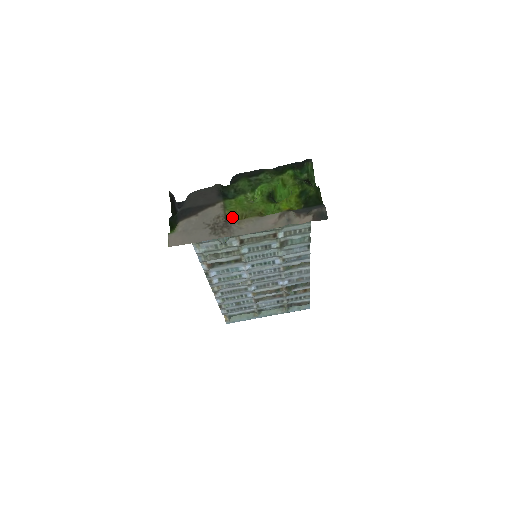
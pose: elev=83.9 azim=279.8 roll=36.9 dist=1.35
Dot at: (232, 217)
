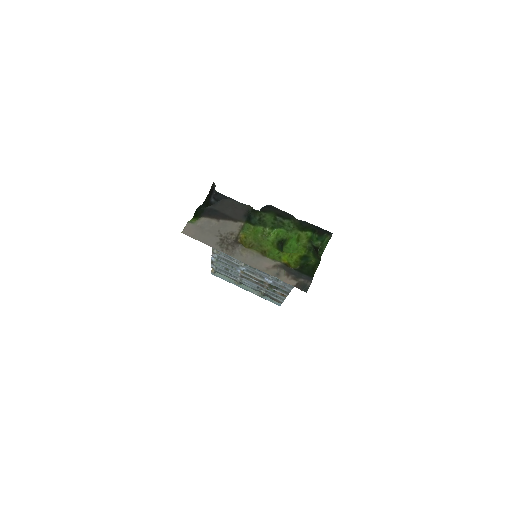
Dot at: (242, 240)
